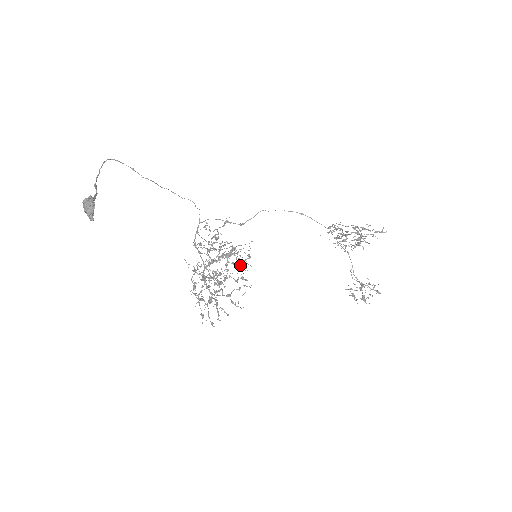
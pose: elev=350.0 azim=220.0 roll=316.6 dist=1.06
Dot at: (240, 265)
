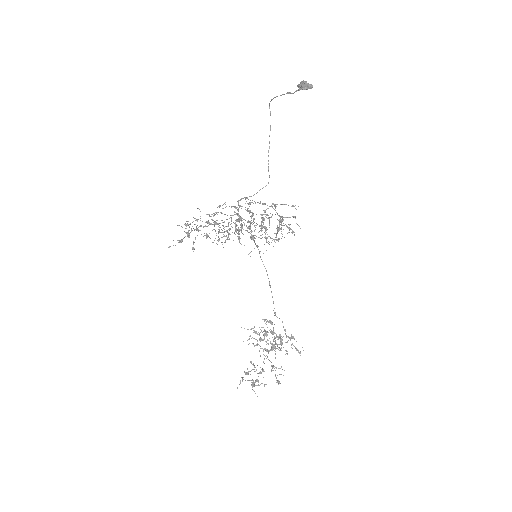
Dot at: occluded
